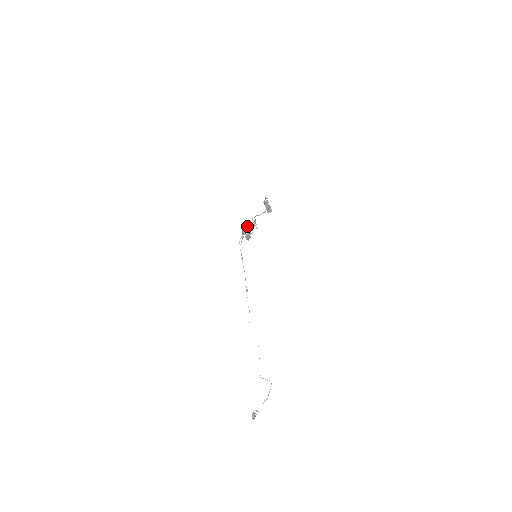
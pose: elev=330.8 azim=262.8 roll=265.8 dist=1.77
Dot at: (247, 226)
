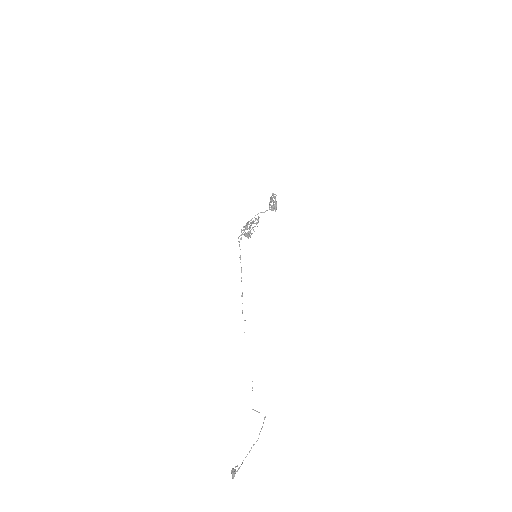
Dot at: (248, 223)
